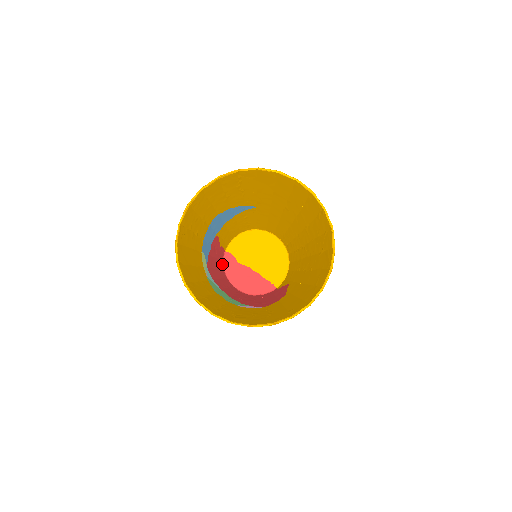
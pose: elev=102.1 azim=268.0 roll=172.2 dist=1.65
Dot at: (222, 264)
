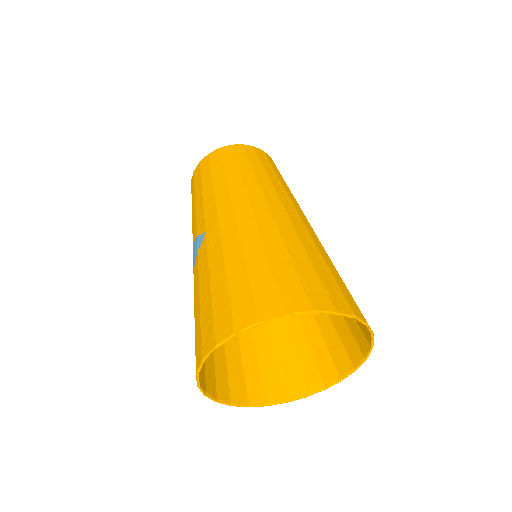
Dot at: occluded
